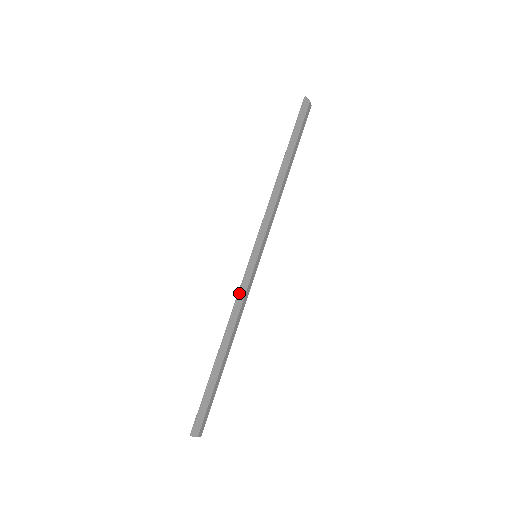
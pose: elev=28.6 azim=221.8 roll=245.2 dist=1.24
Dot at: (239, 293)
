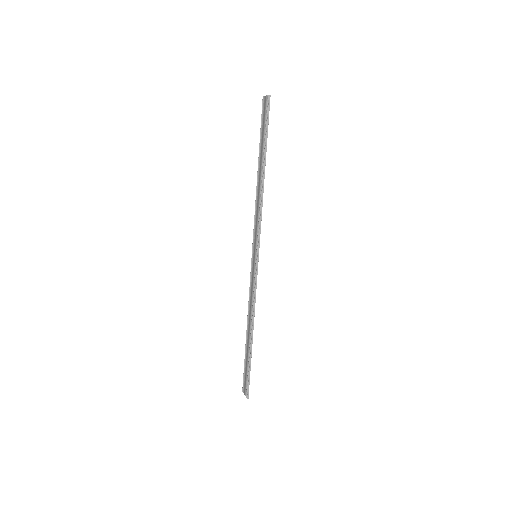
Dot at: occluded
